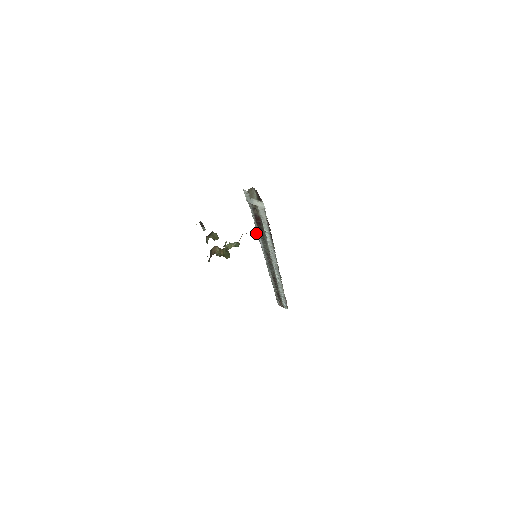
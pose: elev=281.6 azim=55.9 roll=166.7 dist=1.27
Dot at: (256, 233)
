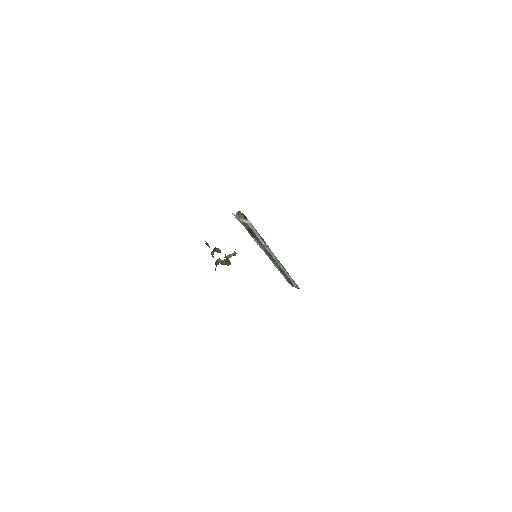
Dot at: occluded
